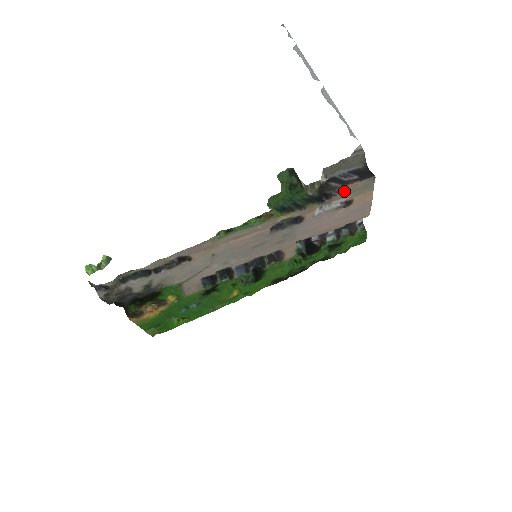
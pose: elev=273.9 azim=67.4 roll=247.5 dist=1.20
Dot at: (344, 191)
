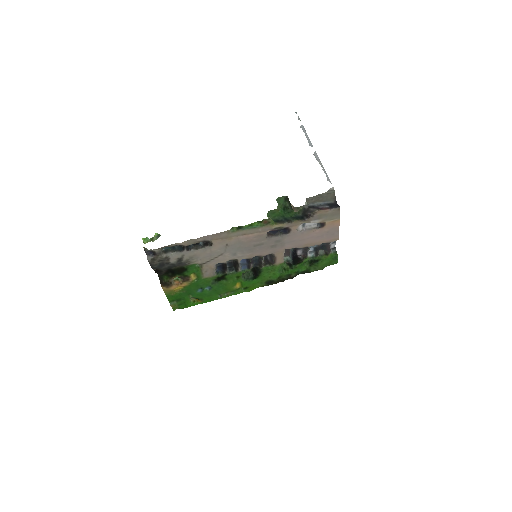
Dot at: (319, 214)
